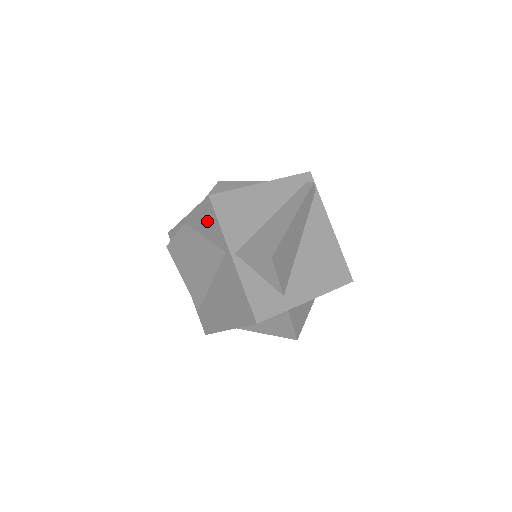
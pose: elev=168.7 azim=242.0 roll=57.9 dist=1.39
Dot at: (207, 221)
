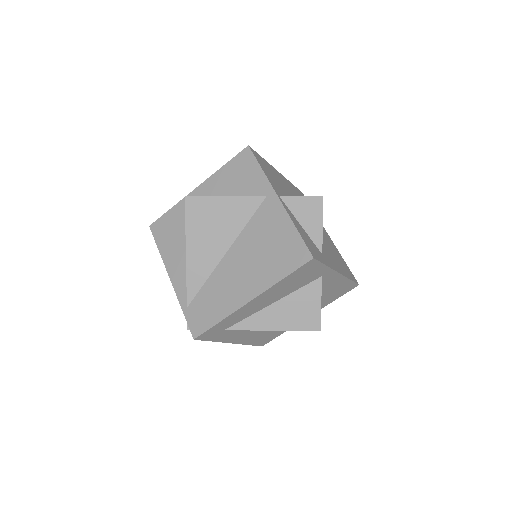
Dot at: (239, 174)
